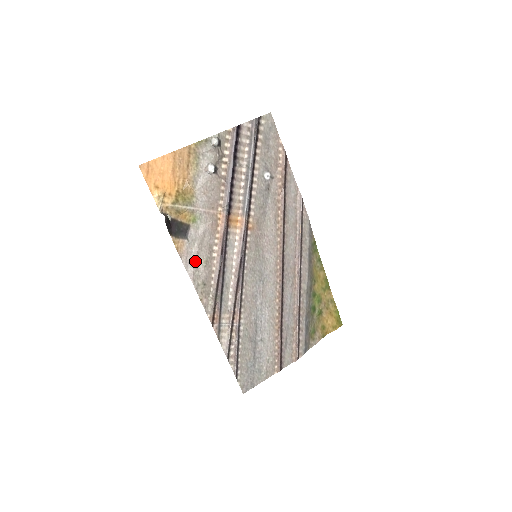
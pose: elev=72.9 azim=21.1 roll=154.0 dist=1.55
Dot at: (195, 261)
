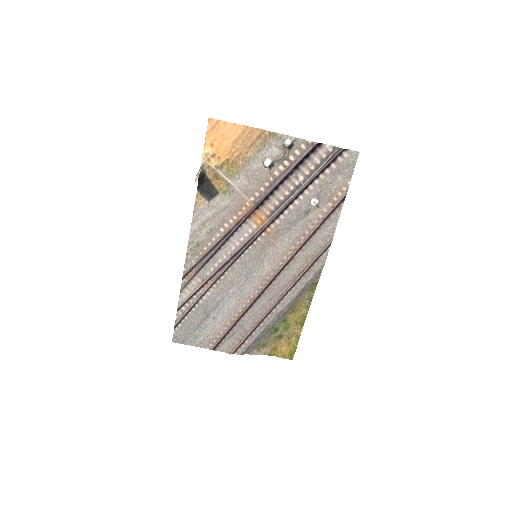
Dot at: (203, 223)
